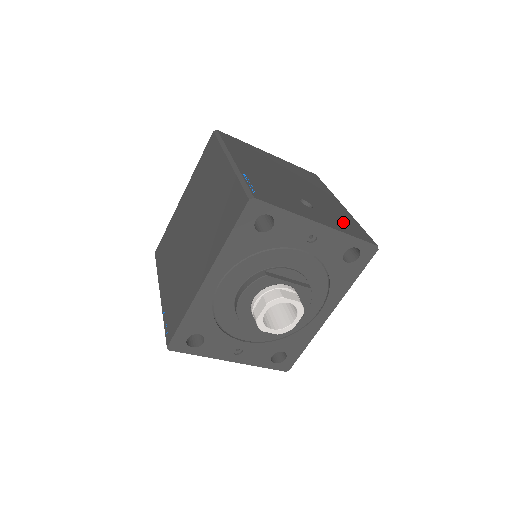
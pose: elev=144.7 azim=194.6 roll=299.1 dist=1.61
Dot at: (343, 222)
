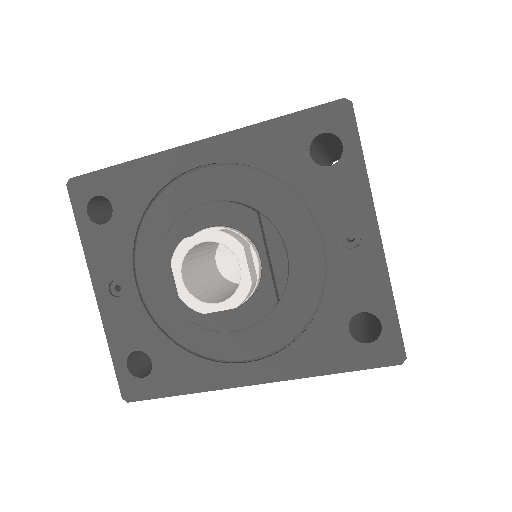
Dot at: occluded
